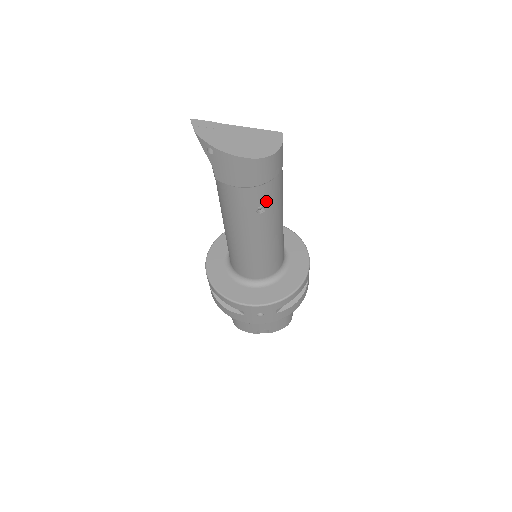
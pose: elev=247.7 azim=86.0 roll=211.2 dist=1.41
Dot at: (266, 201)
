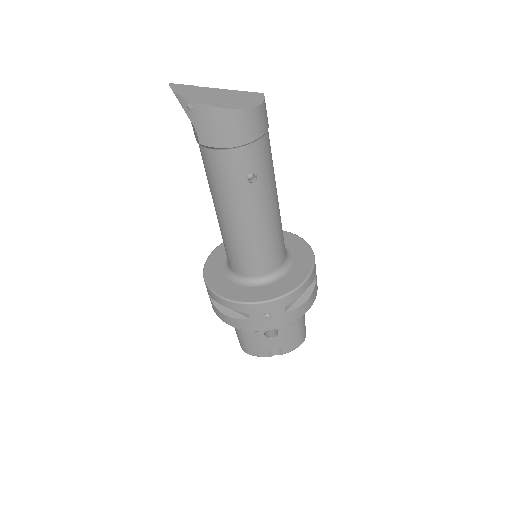
Dot at: (256, 167)
